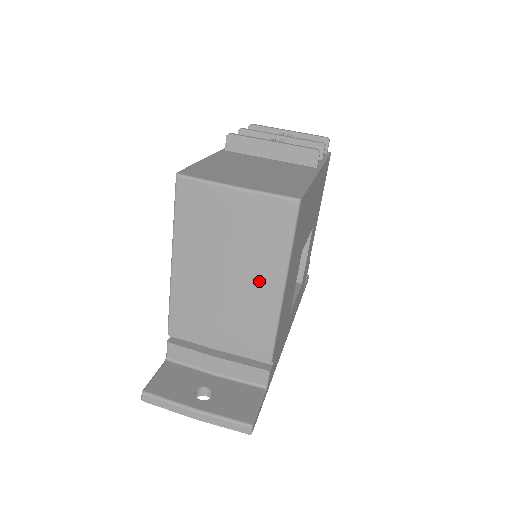
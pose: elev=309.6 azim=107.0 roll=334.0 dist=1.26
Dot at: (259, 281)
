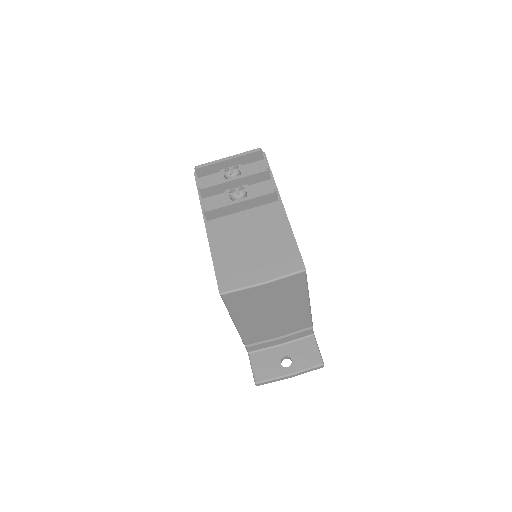
Dot at: (293, 306)
